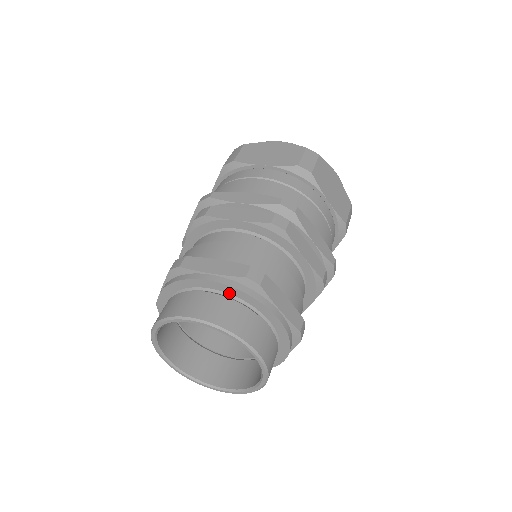
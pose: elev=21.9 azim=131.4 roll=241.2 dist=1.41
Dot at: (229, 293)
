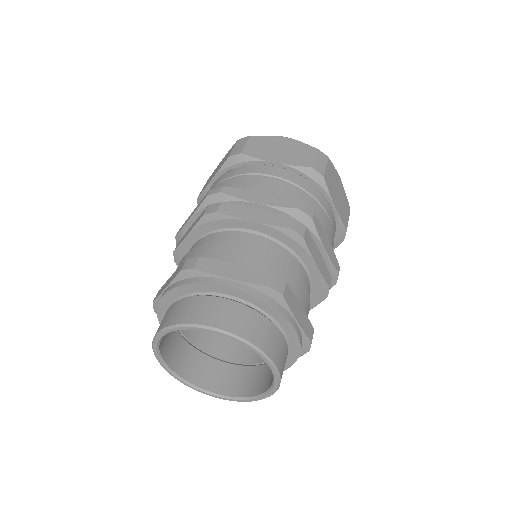
Dot at: (183, 294)
